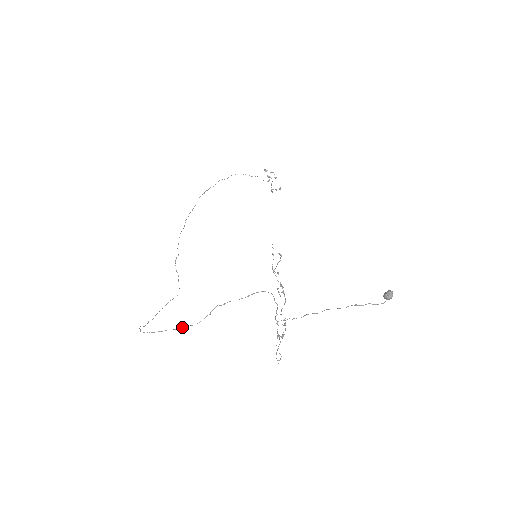
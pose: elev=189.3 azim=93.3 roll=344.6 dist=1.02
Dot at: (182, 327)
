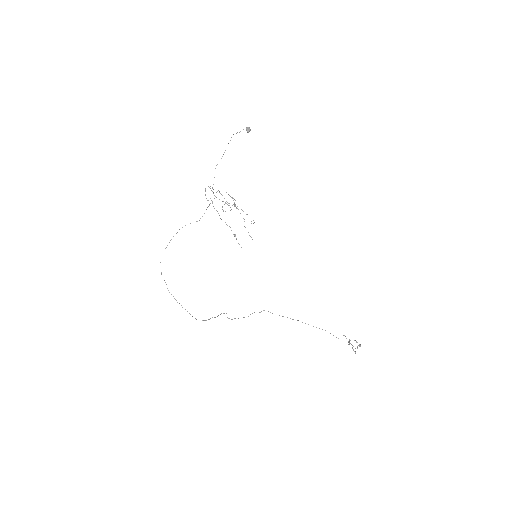
Dot at: occluded
